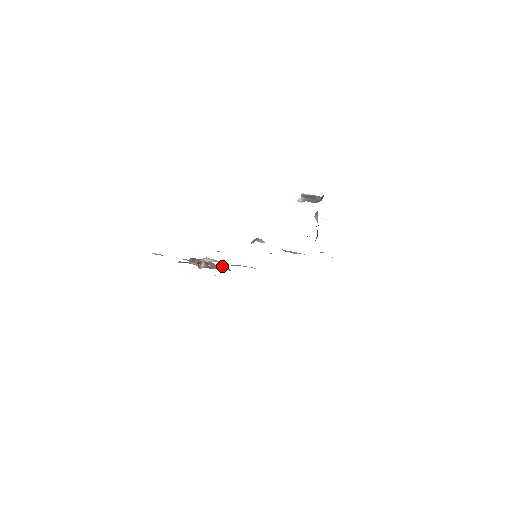
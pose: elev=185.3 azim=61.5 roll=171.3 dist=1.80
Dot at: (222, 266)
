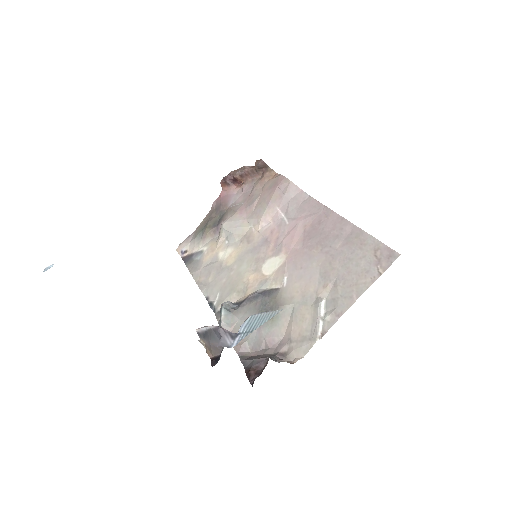
Dot at: (259, 168)
